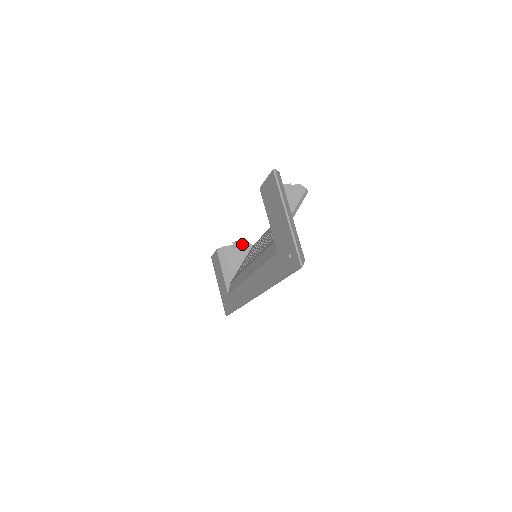
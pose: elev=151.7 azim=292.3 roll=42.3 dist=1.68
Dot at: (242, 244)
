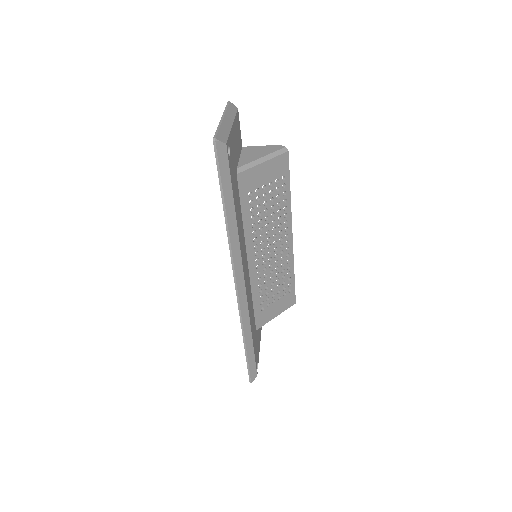
Dot at: occluded
